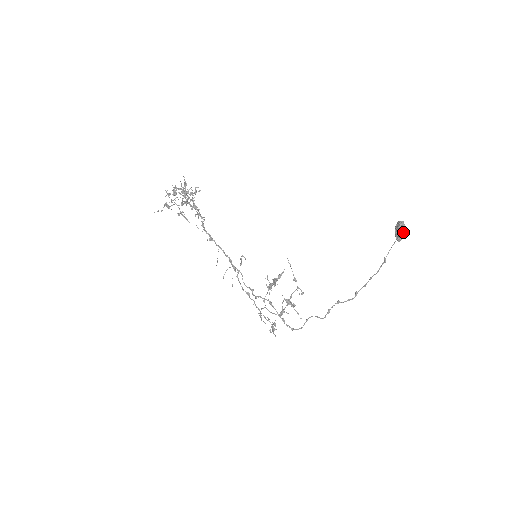
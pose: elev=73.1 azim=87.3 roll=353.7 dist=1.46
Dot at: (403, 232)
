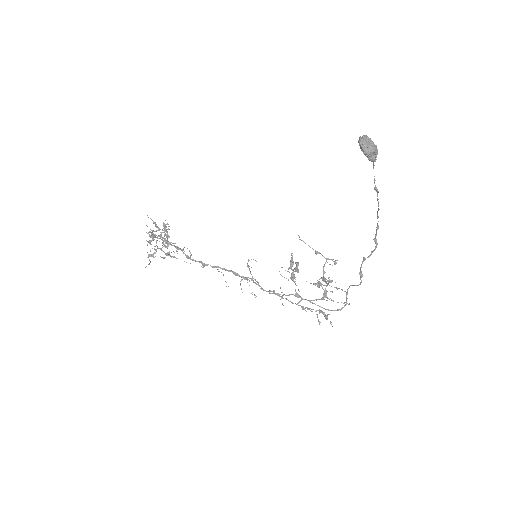
Dot at: (370, 148)
